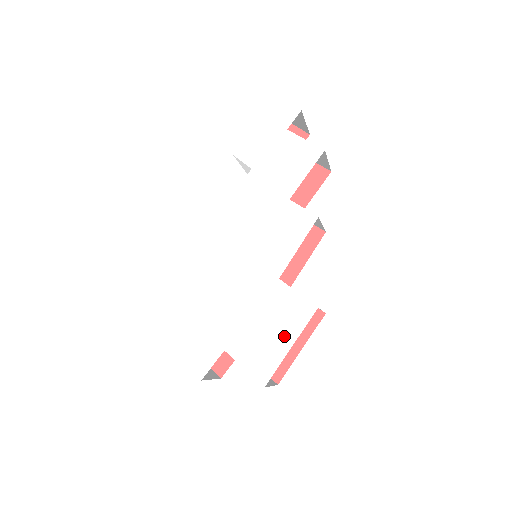
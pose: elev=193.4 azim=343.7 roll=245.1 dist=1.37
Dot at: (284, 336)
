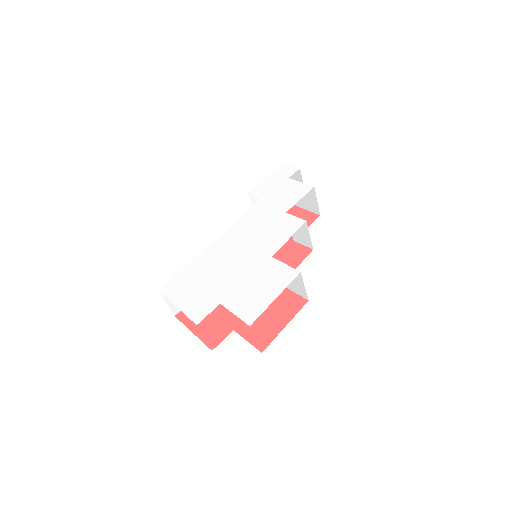
Dot at: (271, 291)
